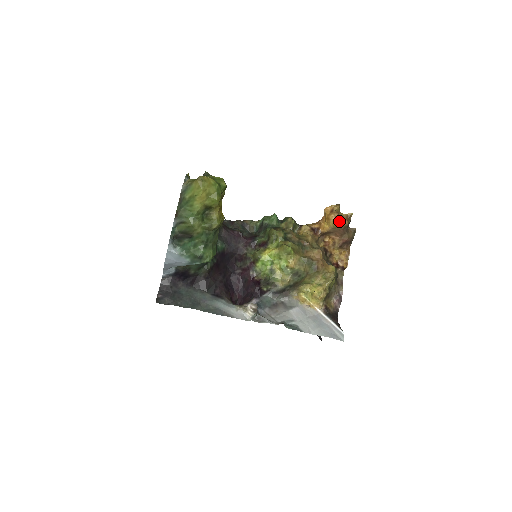
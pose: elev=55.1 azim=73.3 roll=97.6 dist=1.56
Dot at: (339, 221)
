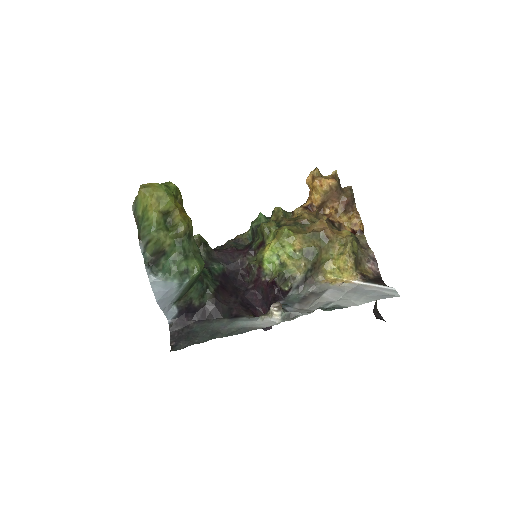
Dot at: (326, 184)
